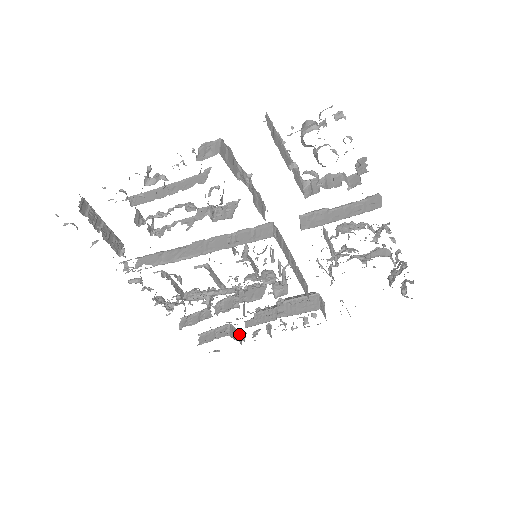
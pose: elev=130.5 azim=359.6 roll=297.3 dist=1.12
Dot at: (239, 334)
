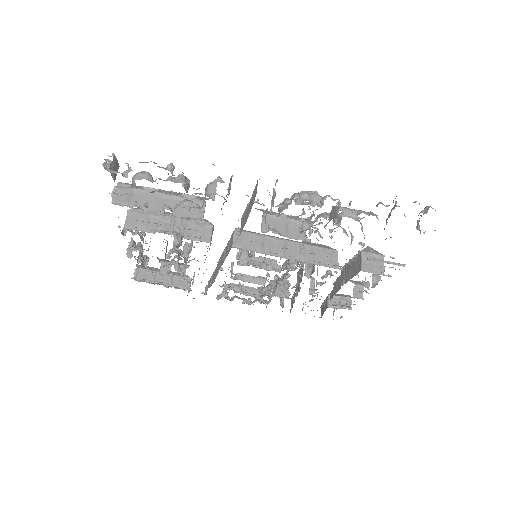
Dot at: (345, 300)
